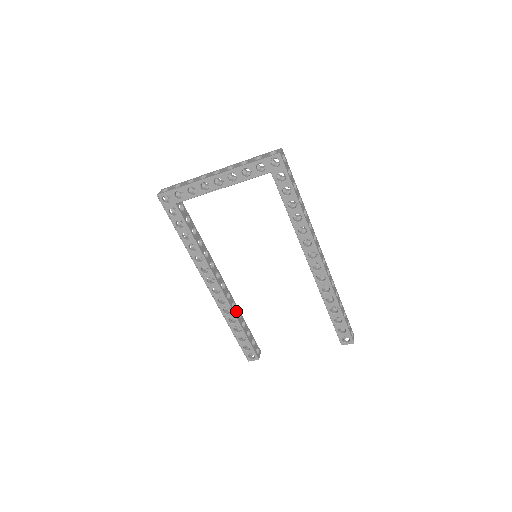
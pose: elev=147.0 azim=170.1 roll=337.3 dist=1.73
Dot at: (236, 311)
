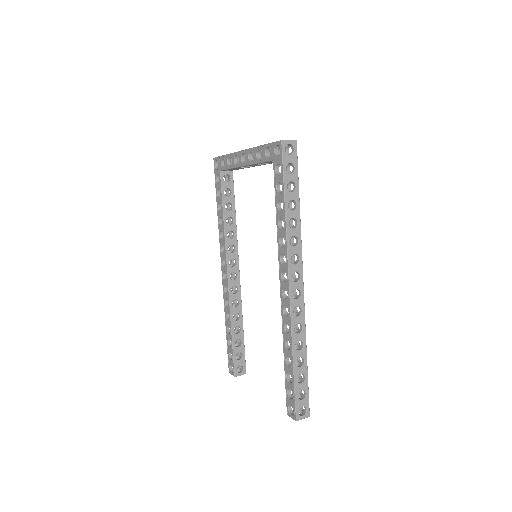
Dot at: (236, 310)
